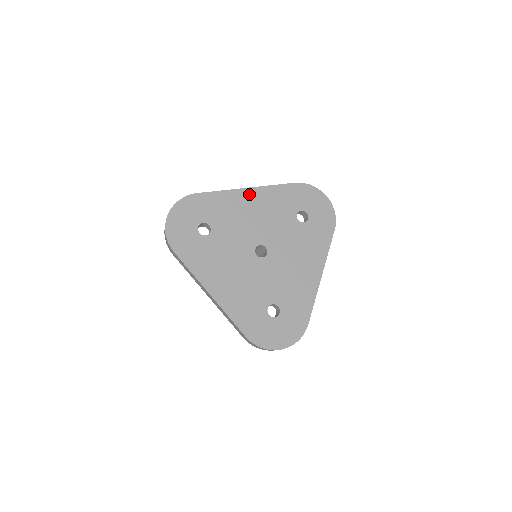
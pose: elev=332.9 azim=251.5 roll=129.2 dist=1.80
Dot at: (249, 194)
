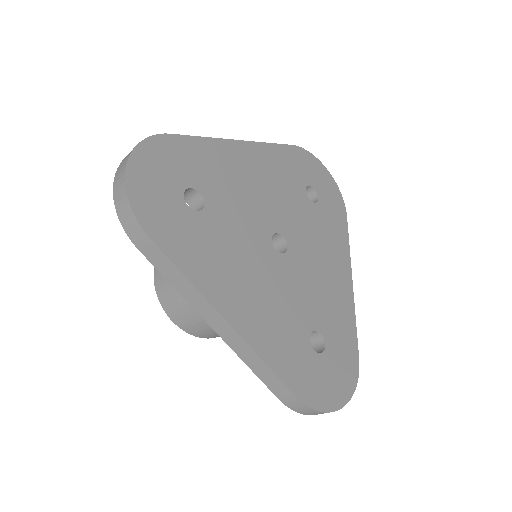
Dot at: (244, 150)
